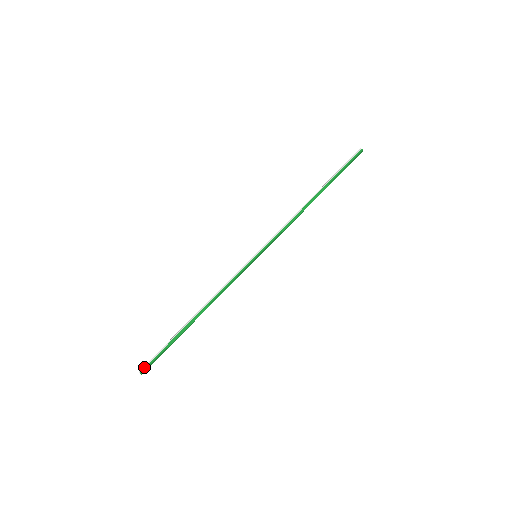
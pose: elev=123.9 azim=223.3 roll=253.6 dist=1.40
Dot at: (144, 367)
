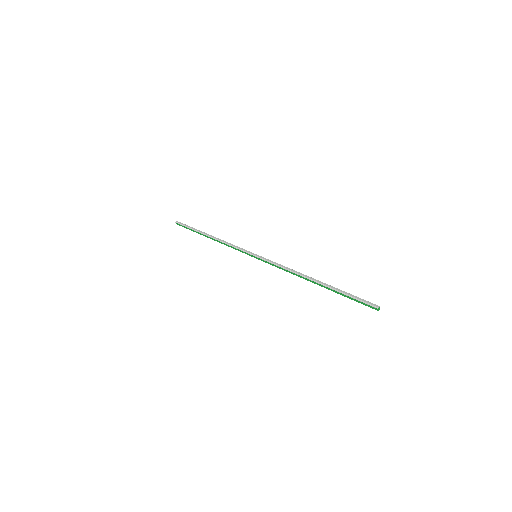
Dot at: (178, 223)
